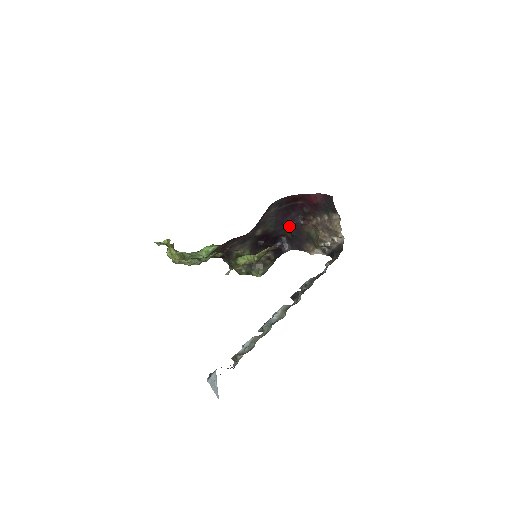
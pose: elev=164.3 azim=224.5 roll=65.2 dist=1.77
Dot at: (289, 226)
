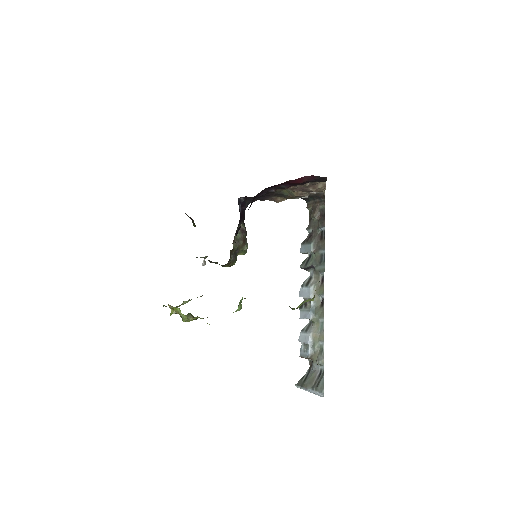
Dot at: occluded
